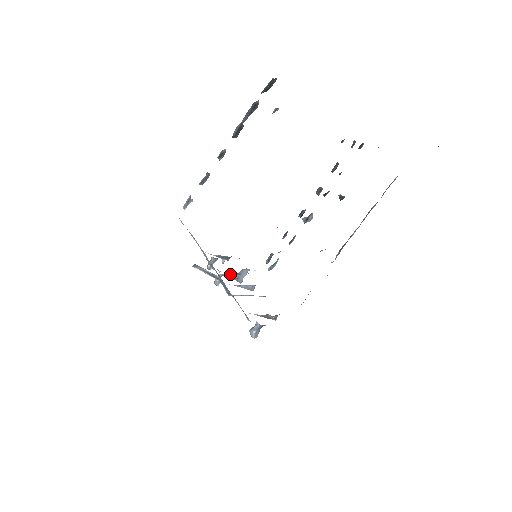
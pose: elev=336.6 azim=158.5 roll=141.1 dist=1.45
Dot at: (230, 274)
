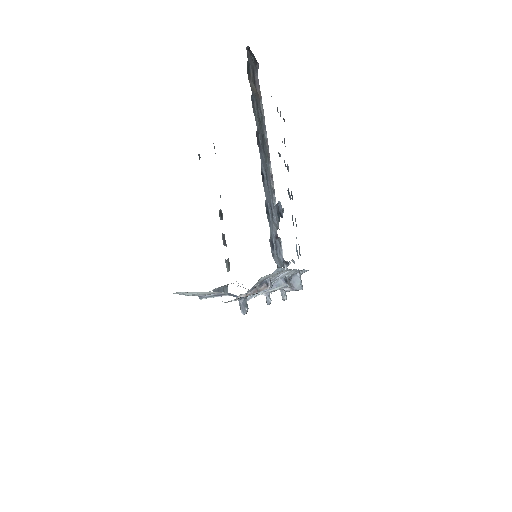
Dot at: occluded
